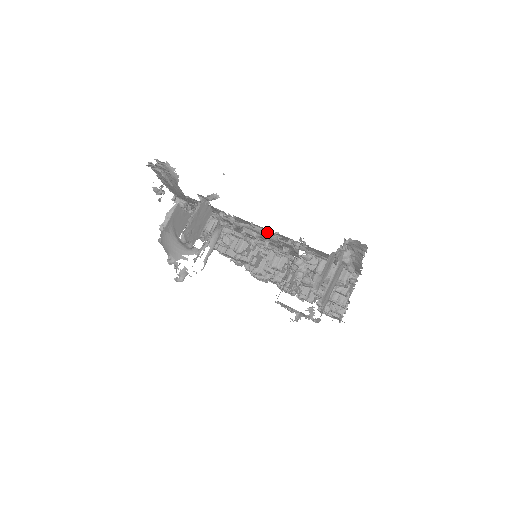
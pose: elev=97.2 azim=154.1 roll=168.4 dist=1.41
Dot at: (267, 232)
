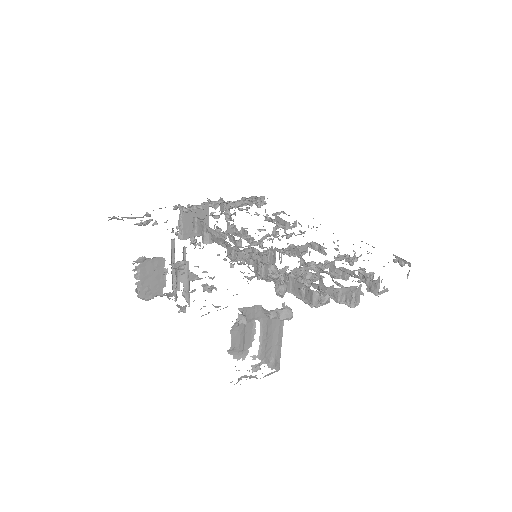
Dot at: occluded
